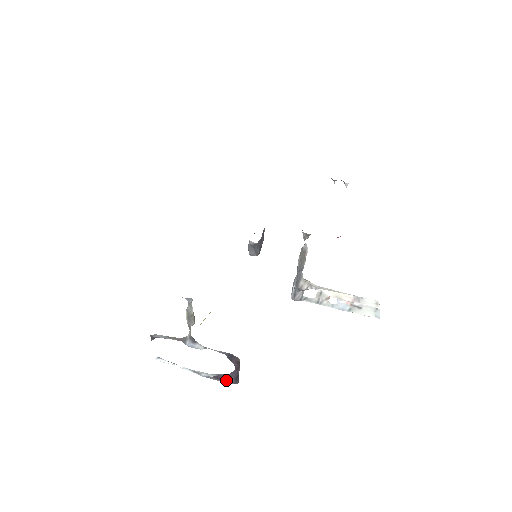
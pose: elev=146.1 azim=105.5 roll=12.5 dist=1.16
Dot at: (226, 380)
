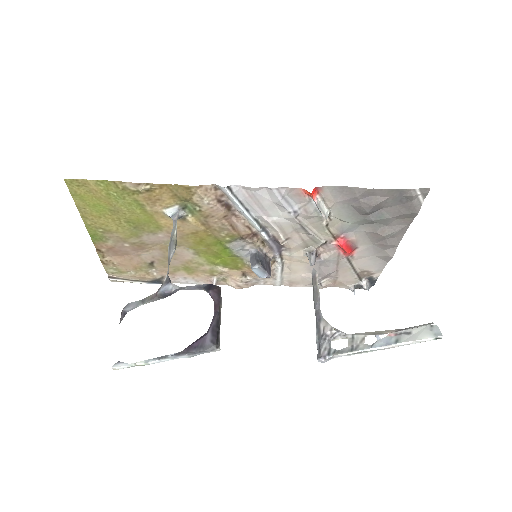
Dot at: (201, 342)
